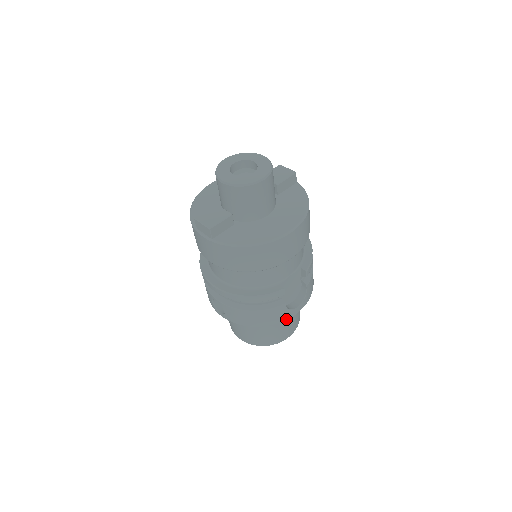
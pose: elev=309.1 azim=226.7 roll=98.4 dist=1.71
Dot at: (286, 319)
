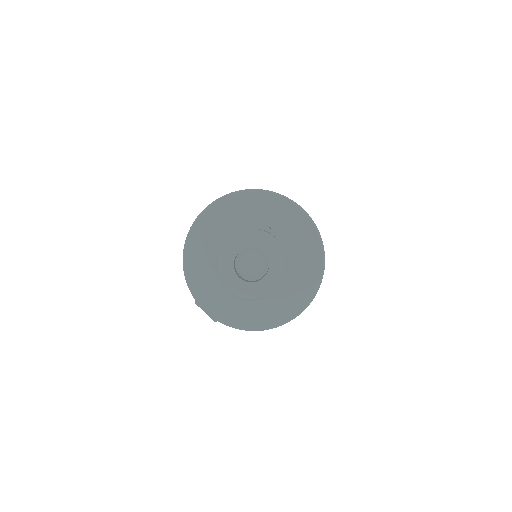
Dot at: occluded
